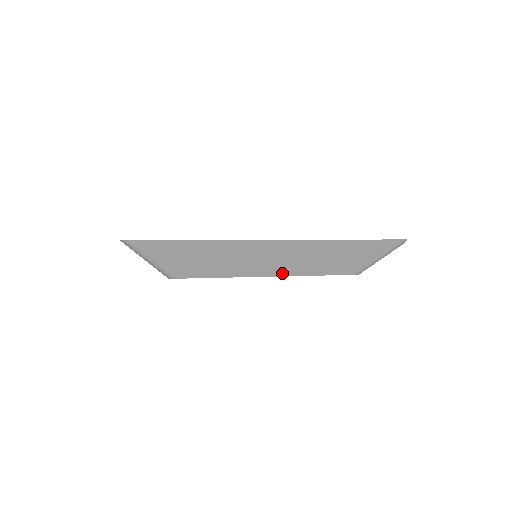
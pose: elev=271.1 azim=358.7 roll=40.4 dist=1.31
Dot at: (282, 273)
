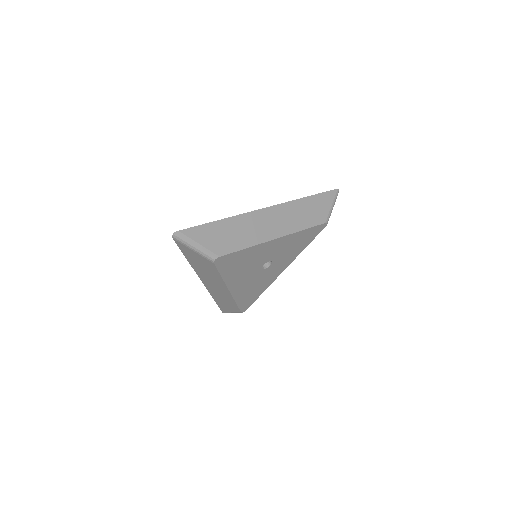
Dot at: (283, 233)
